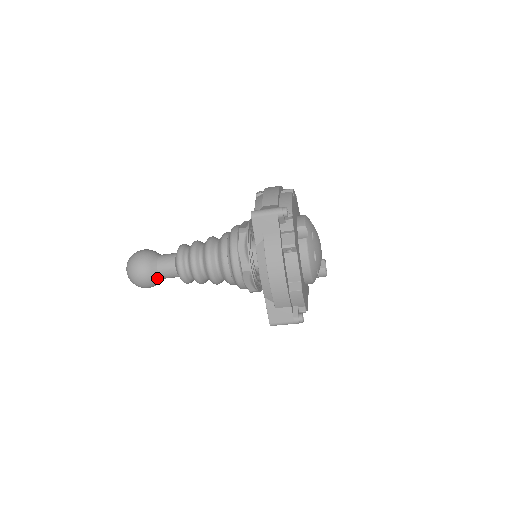
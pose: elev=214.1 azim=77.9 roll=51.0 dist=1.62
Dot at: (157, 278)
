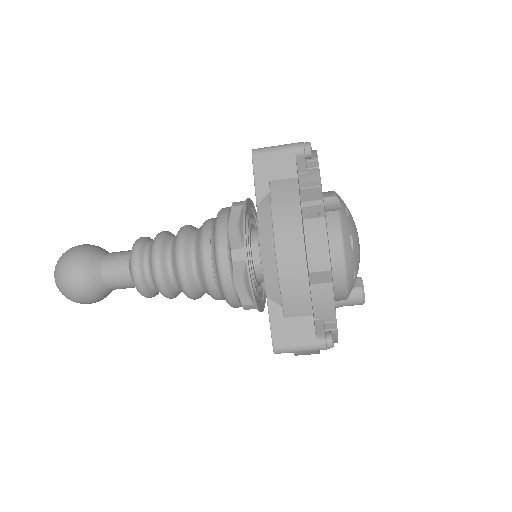
Dot at: (99, 284)
